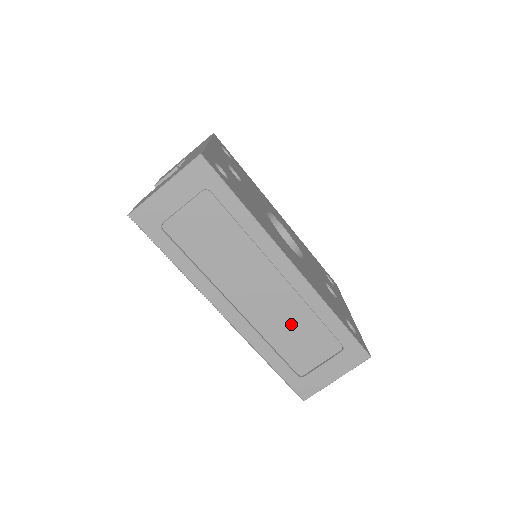
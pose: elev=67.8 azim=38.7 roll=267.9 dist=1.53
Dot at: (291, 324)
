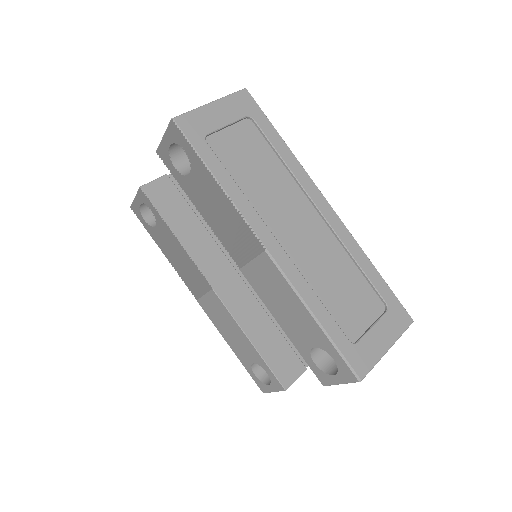
Dot at: (333, 272)
